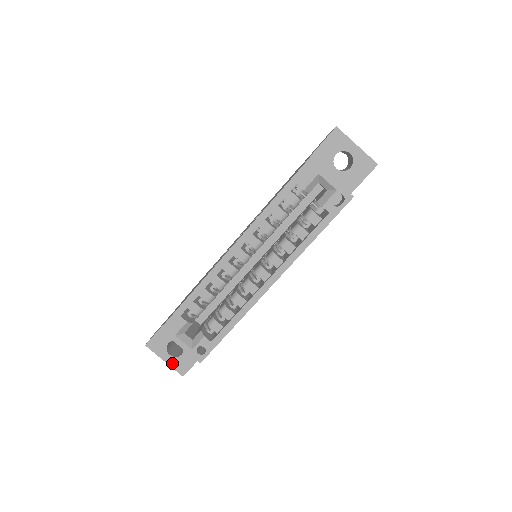
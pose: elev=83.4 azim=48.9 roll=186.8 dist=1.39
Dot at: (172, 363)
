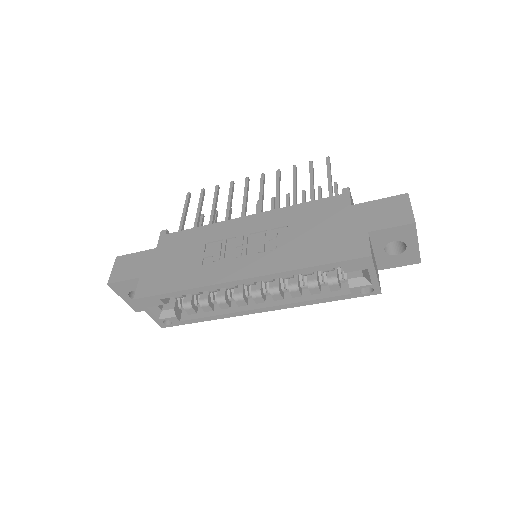
Dot at: (129, 302)
